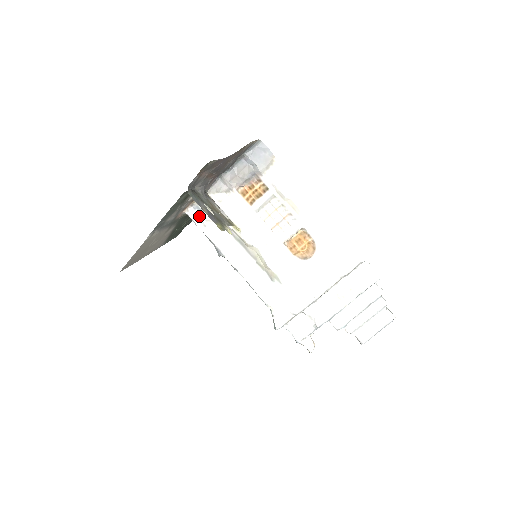
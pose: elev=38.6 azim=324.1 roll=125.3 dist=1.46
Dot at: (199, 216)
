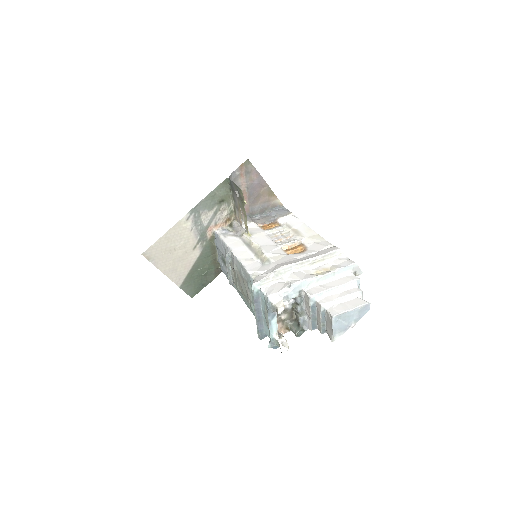
Dot at: (224, 233)
